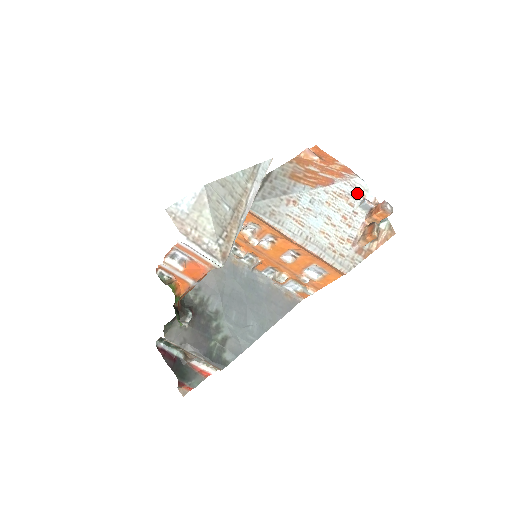
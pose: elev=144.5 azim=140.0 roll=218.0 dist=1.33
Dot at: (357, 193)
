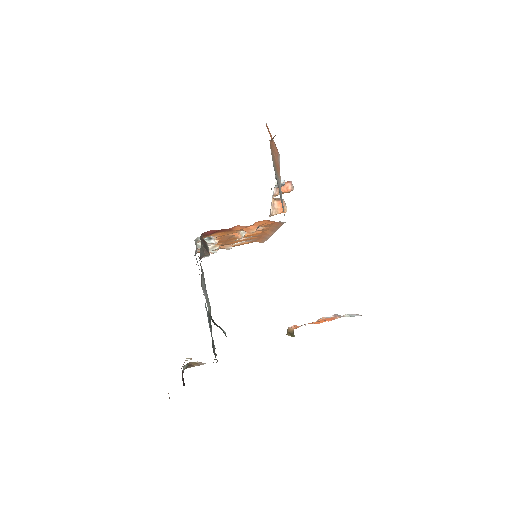
Dot at: occluded
